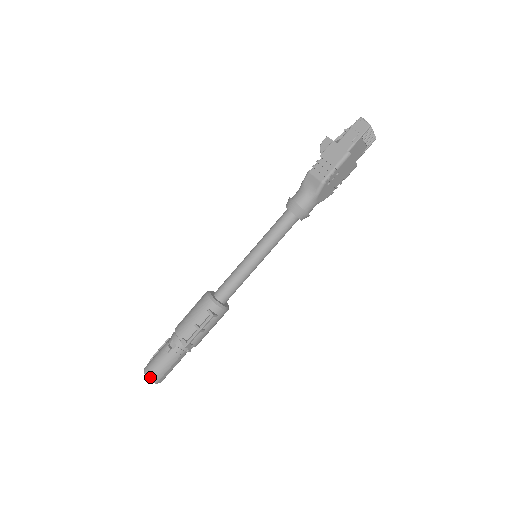
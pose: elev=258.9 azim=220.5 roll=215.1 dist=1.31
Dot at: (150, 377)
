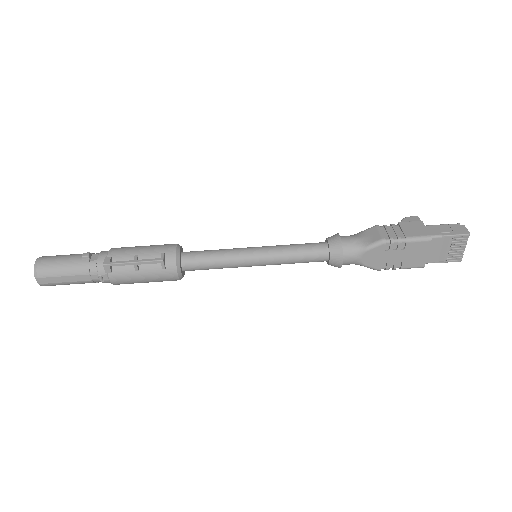
Dot at: (38, 265)
